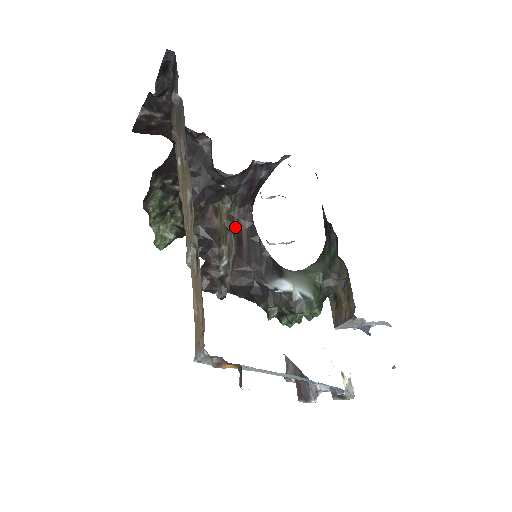
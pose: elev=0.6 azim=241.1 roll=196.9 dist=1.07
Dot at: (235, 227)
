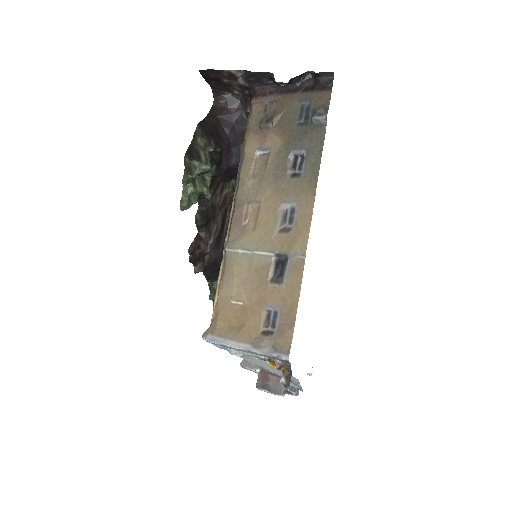
Dot at: (224, 210)
